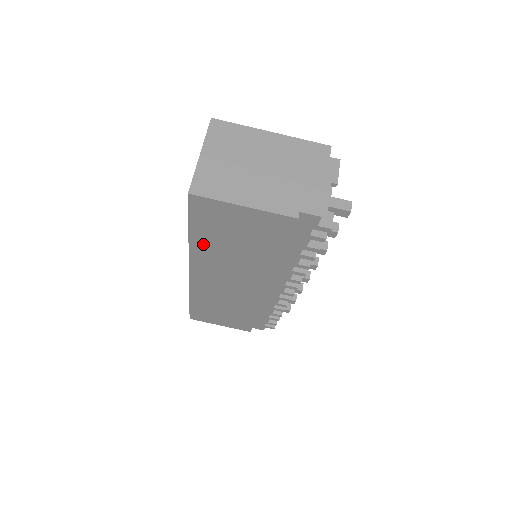
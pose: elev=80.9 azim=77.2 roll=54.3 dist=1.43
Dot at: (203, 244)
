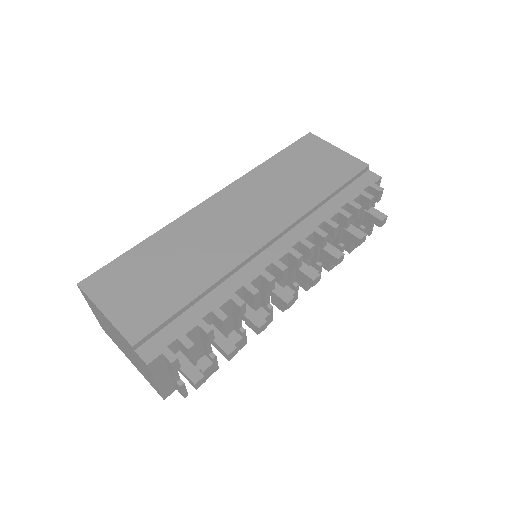
Dot at: (272, 168)
